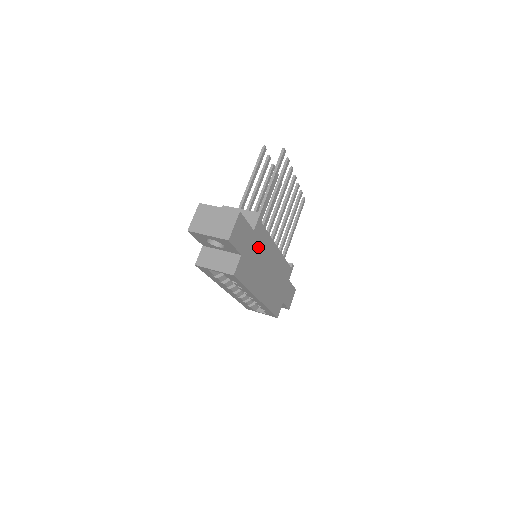
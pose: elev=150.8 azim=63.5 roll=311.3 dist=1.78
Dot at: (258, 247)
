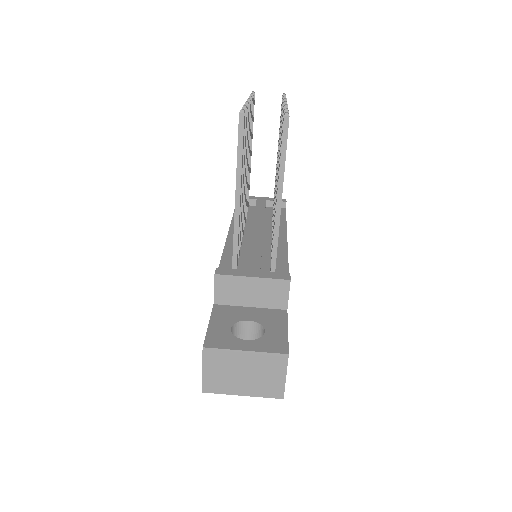
Dot at: occluded
